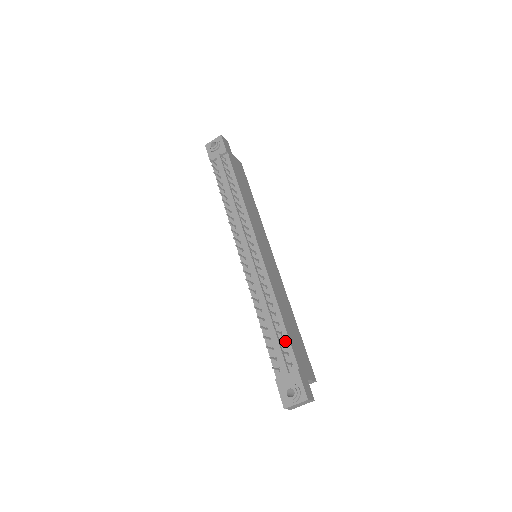
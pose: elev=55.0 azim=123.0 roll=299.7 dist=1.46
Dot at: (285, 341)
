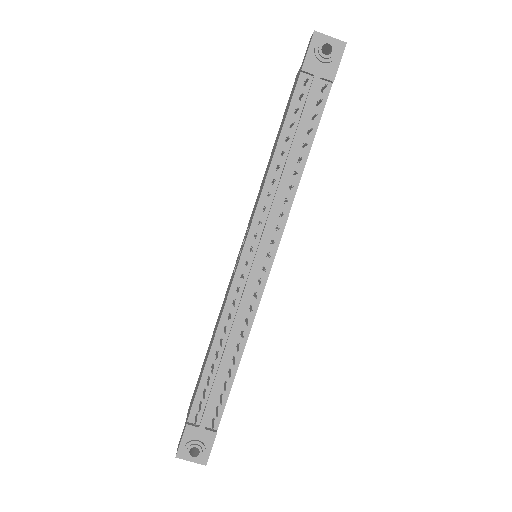
Dot at: (223, 393)
